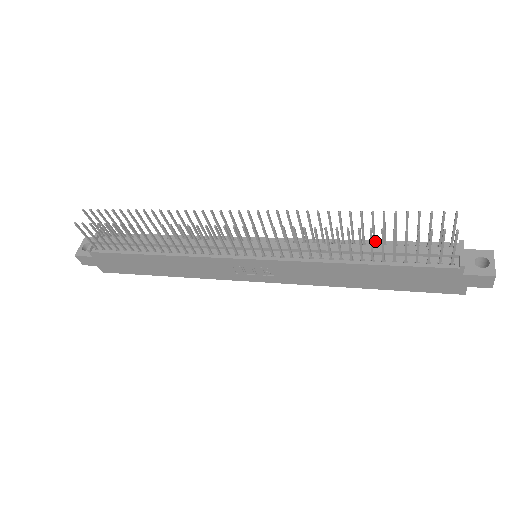
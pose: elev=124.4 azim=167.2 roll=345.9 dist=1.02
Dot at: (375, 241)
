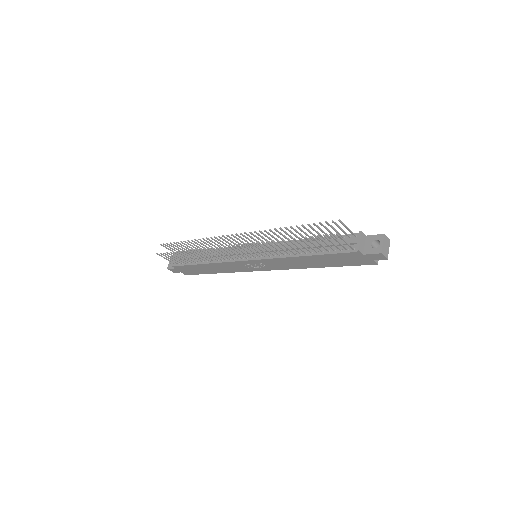
Dot at: (315, 238)
